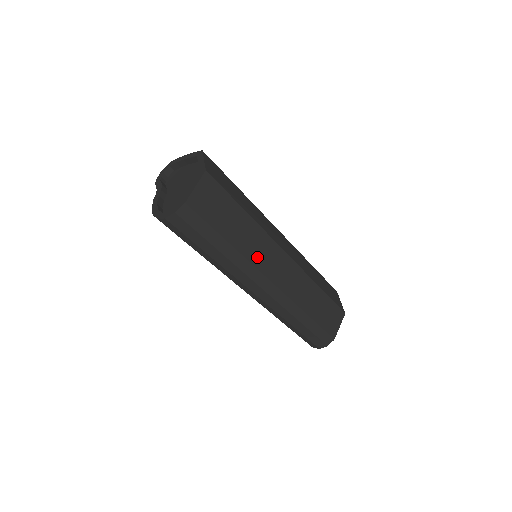
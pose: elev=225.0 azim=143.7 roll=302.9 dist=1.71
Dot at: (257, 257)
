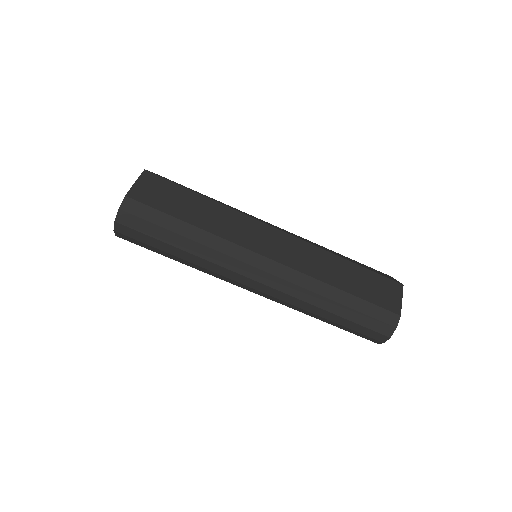
Dot at: (235, 235)
